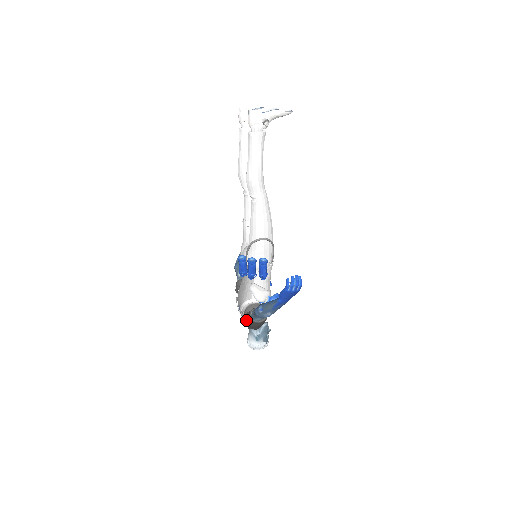
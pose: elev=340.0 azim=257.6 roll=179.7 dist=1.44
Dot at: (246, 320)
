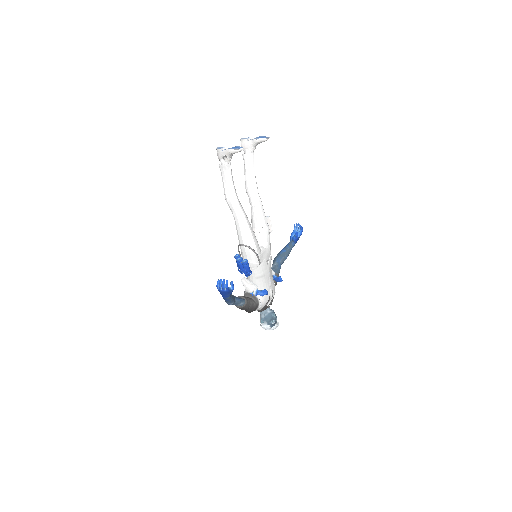
Dot at: occluded
